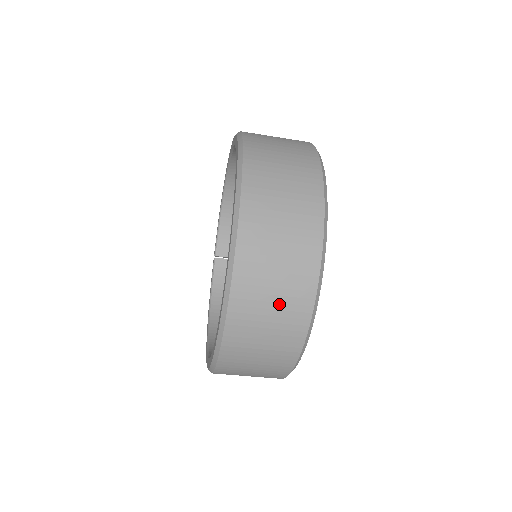
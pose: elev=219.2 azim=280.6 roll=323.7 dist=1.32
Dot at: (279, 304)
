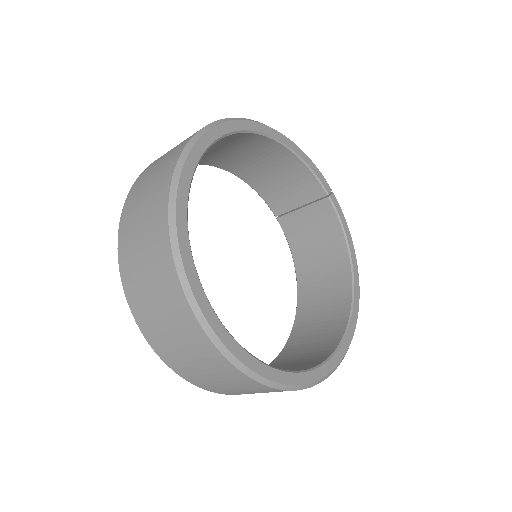
Dot at: (220, 378)
